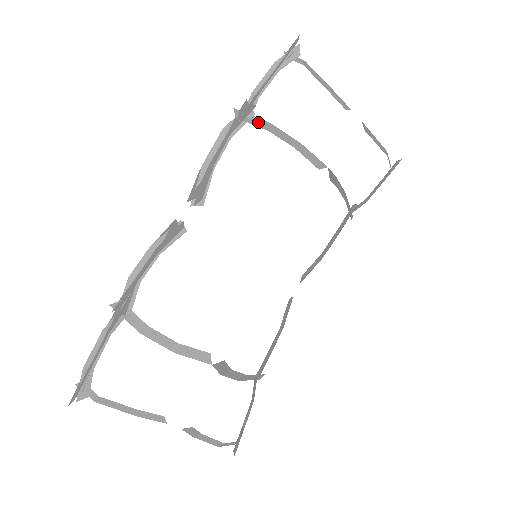
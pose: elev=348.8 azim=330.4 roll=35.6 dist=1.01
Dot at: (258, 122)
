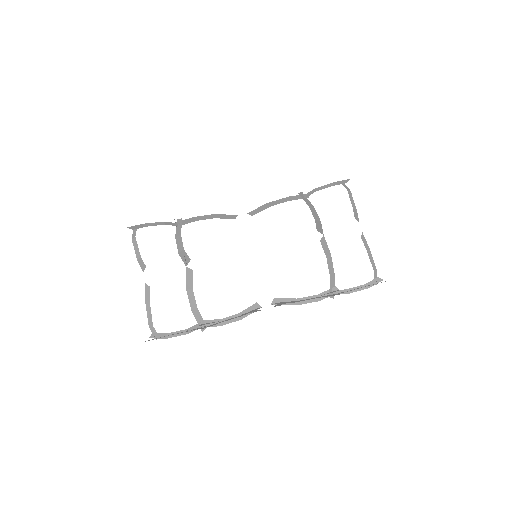
Dot at: (308, 202)
